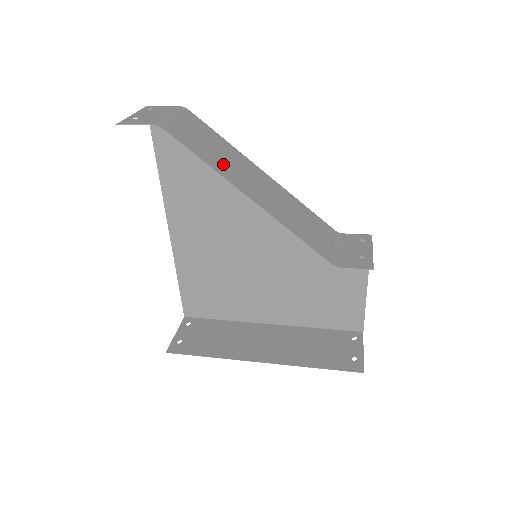
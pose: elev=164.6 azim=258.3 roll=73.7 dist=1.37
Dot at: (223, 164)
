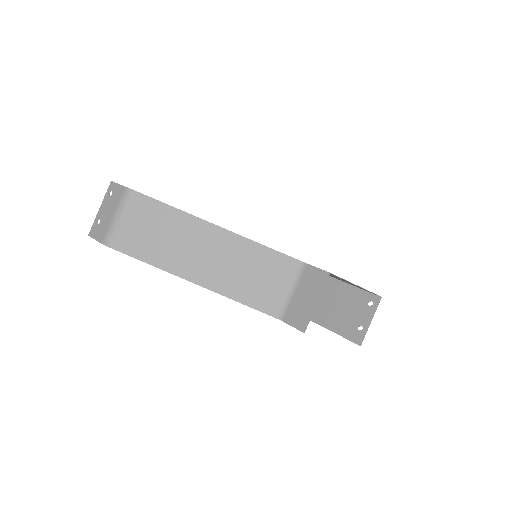
Dot at: (166, 251)
